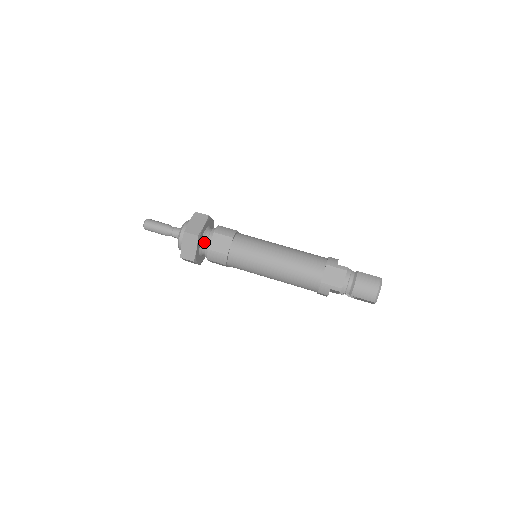
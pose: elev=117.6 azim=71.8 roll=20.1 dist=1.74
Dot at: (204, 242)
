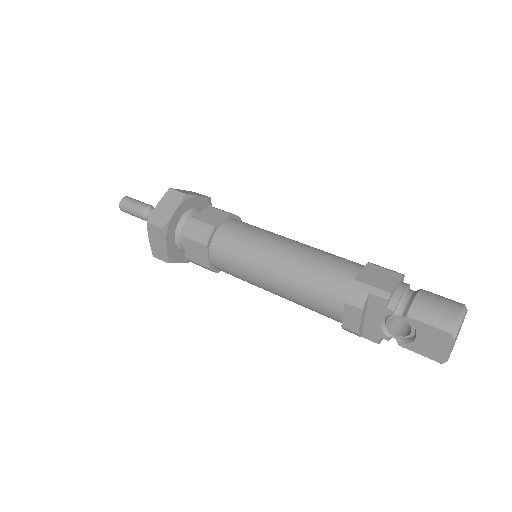
Dot at: (189, 216)
